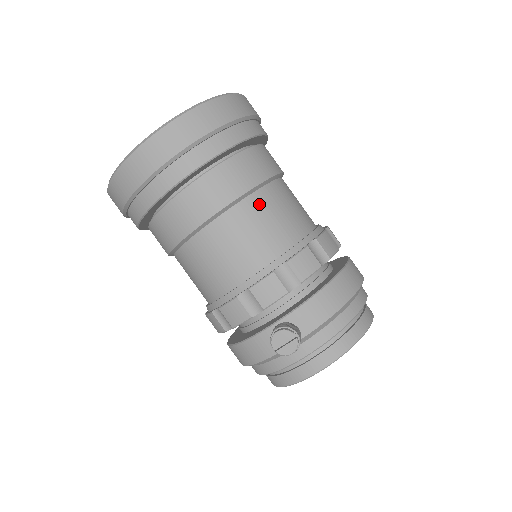
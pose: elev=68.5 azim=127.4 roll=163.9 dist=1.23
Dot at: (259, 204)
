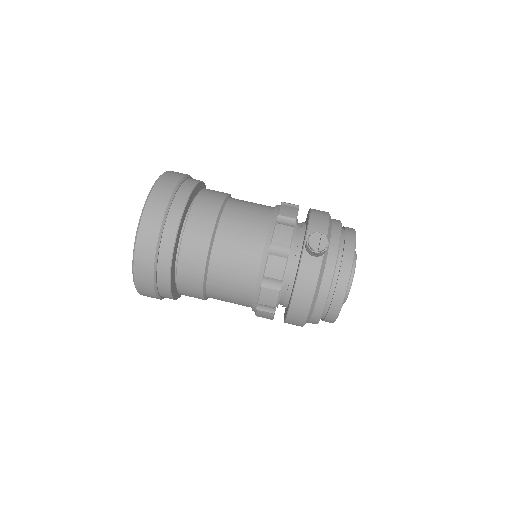
Dot at: (235, 205)
